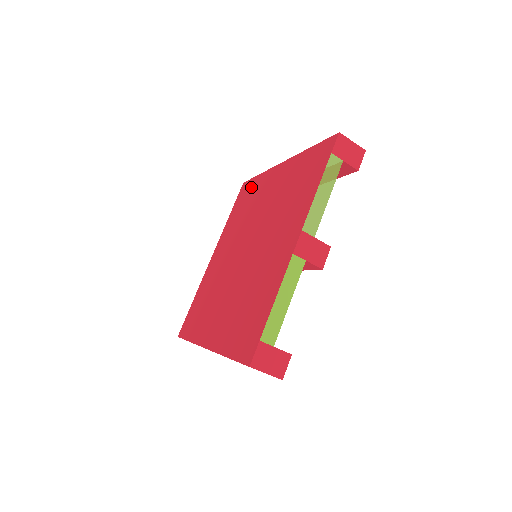
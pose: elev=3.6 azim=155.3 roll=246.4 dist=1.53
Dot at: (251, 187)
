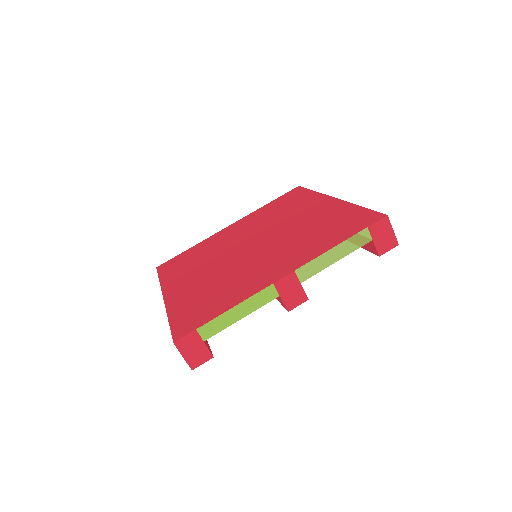
Dot at: (300, 195)
